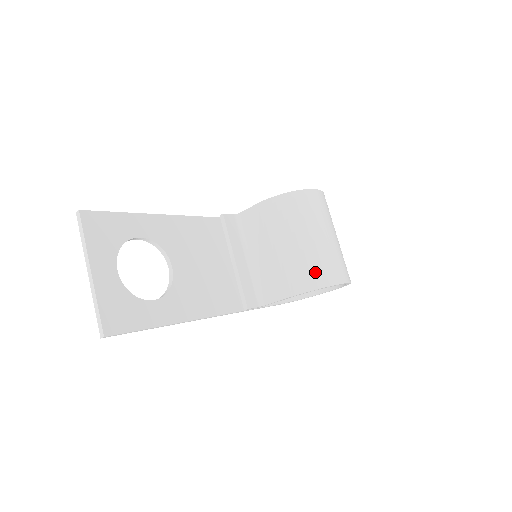
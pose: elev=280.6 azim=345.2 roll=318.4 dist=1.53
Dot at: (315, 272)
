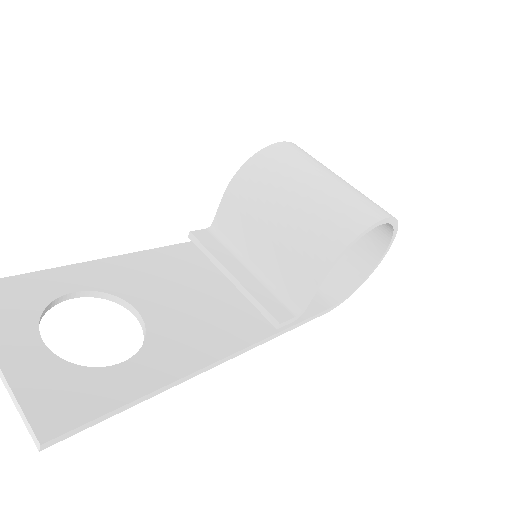
Dot at: (337, 222)
